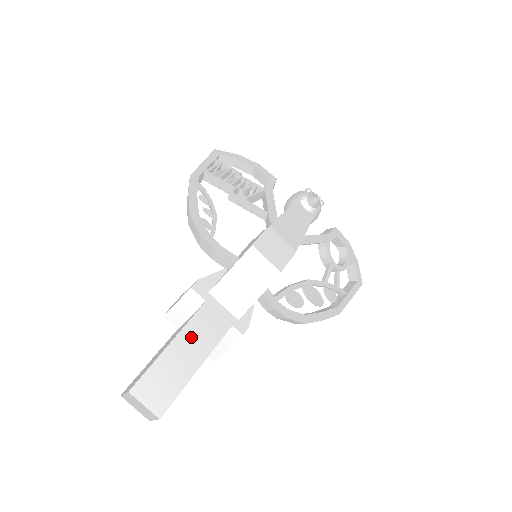
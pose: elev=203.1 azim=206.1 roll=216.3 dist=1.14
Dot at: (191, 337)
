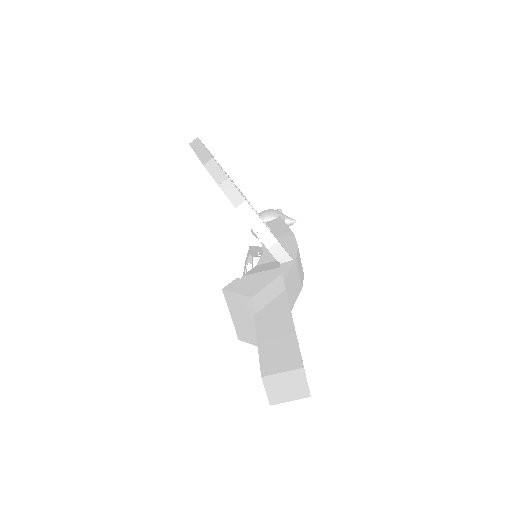
Dot at: occluded
